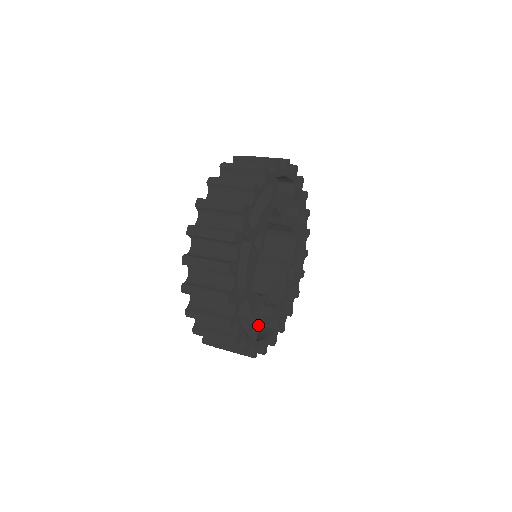
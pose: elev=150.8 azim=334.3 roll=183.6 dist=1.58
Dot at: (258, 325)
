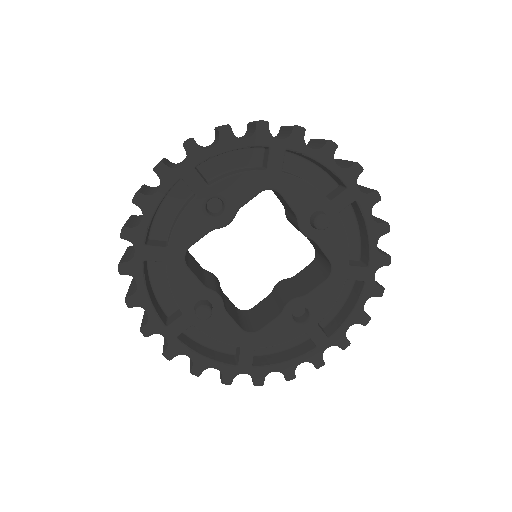
Dot at: (187, 320)
